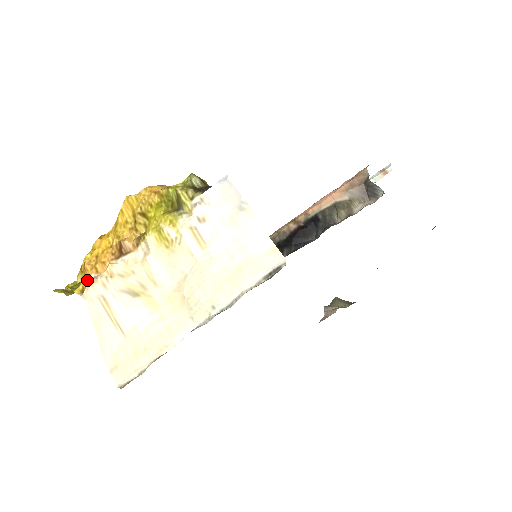
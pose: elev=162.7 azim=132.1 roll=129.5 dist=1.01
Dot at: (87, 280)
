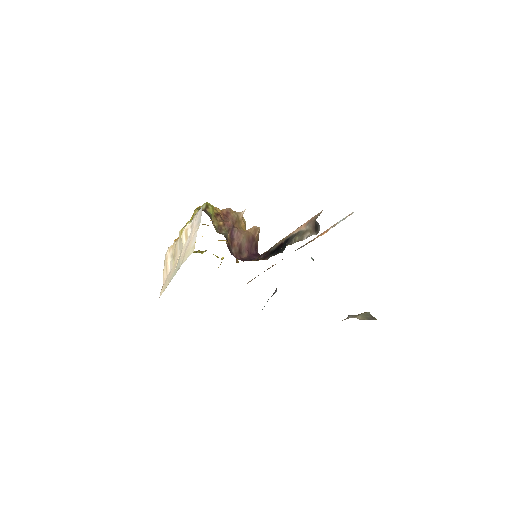
Dot at: occluded
